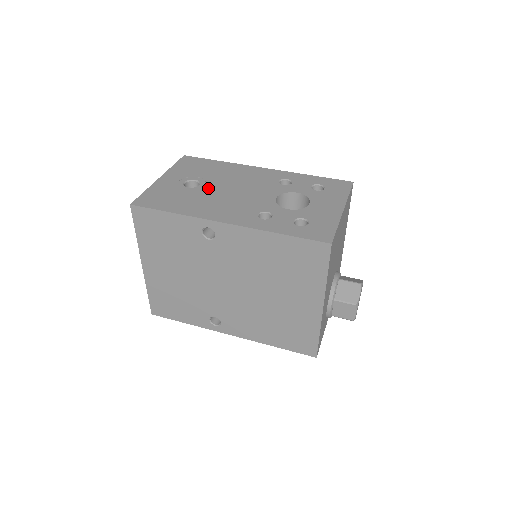
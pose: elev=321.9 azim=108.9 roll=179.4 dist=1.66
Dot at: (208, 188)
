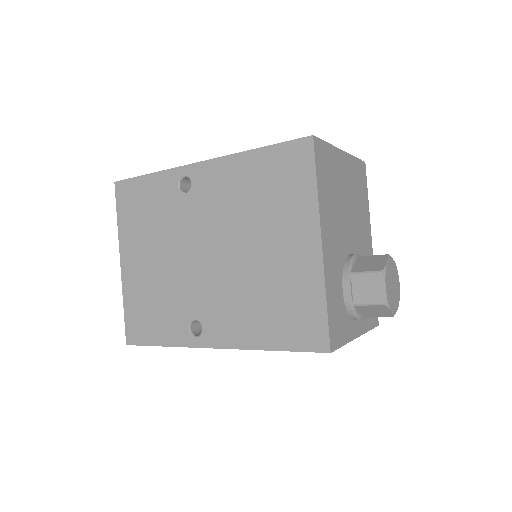
Dot at: occluded
